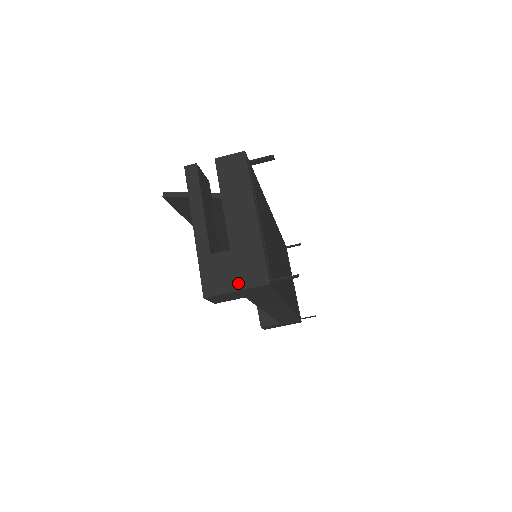
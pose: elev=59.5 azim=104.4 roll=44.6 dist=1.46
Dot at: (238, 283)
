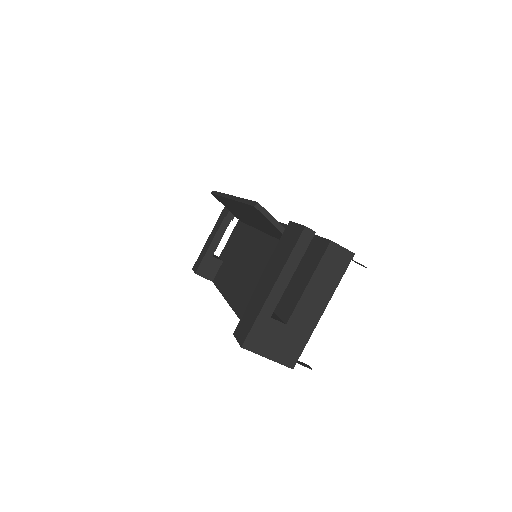
Dot at: (273, 353)
